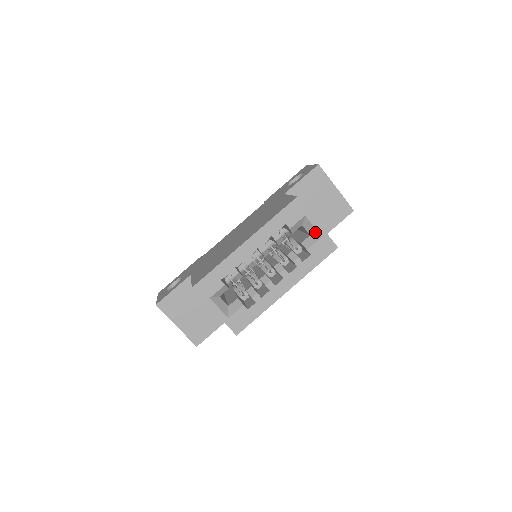
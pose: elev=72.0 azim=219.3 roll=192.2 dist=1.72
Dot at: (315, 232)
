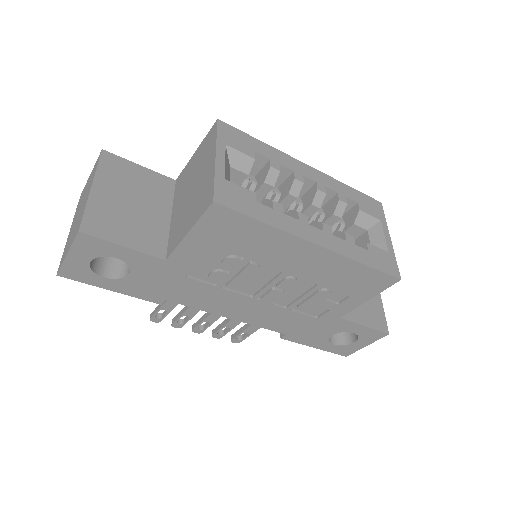
Dot at: (382, 243)
